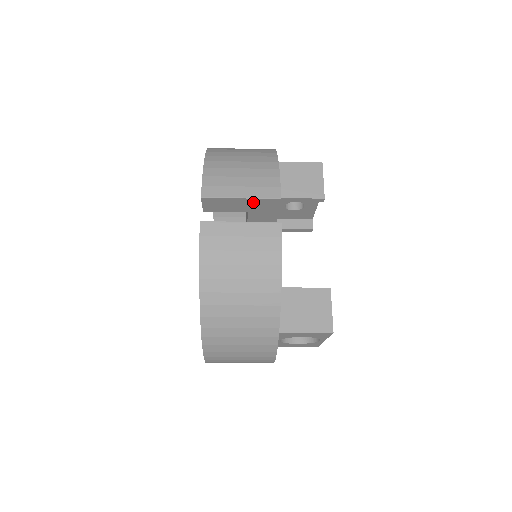
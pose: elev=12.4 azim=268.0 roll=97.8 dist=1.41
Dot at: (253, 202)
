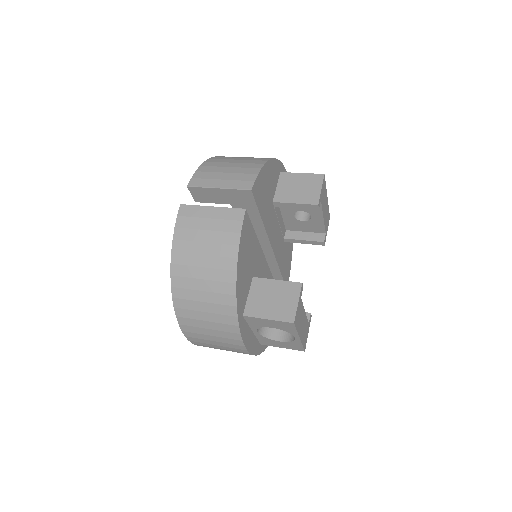
Dot at: (230, 193)
